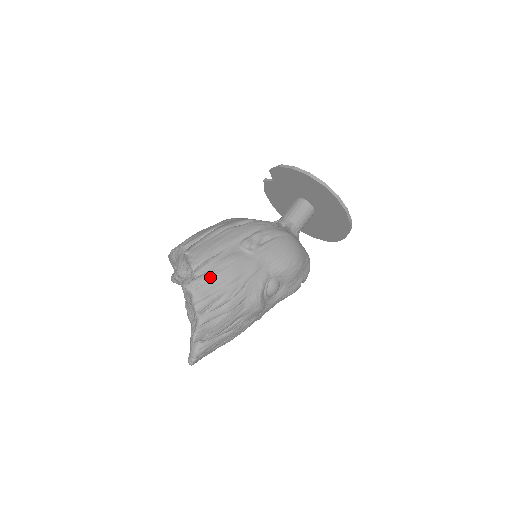
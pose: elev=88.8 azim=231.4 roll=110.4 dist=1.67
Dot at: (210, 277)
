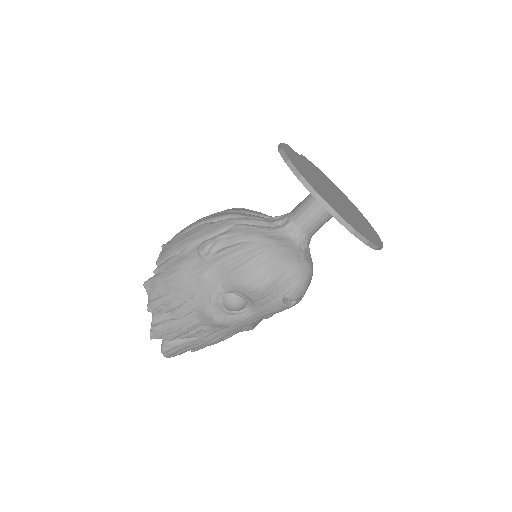
Dot at: (161, 279)
